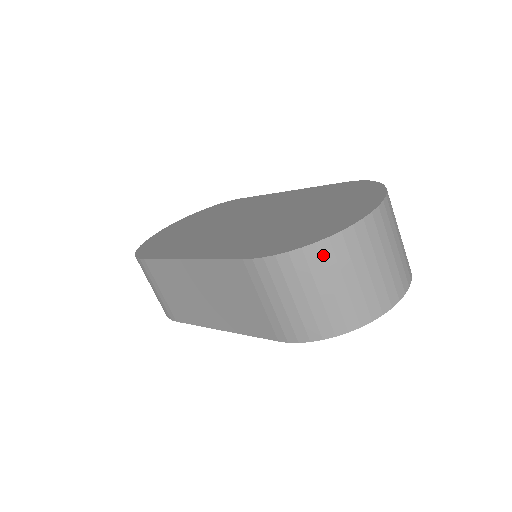
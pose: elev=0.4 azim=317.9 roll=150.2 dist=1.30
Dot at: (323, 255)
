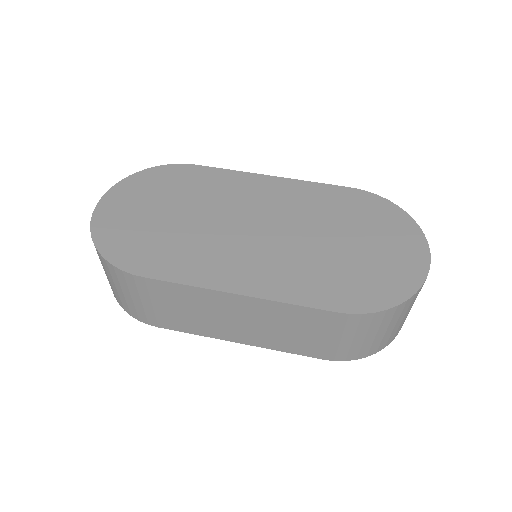
Dot at: (405, 306)
